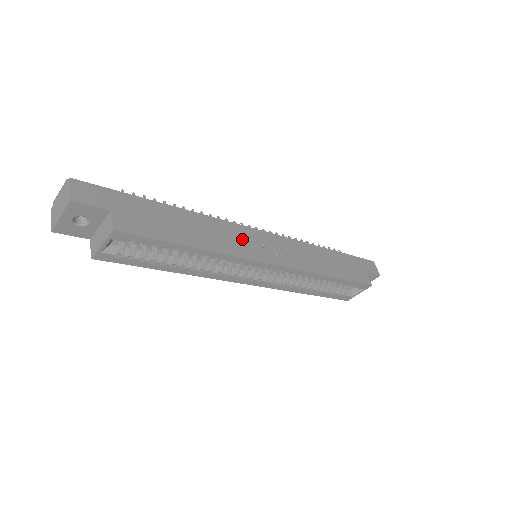
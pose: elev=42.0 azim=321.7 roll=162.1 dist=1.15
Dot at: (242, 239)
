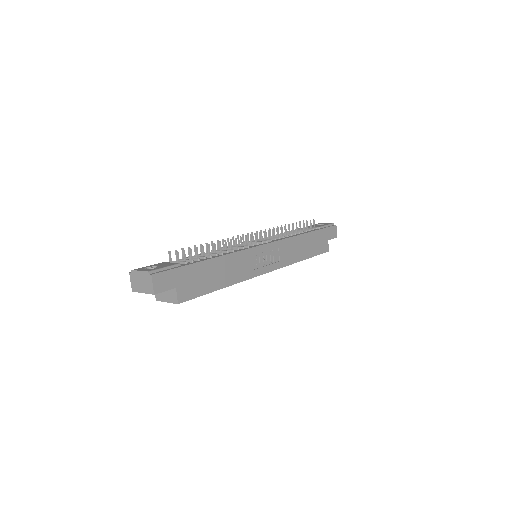
Dot at: (251, 261)
